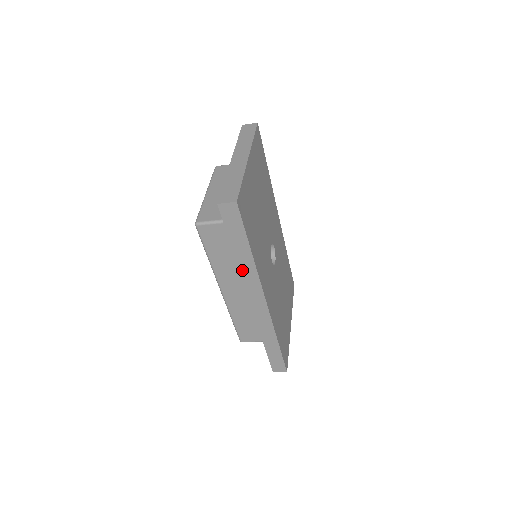
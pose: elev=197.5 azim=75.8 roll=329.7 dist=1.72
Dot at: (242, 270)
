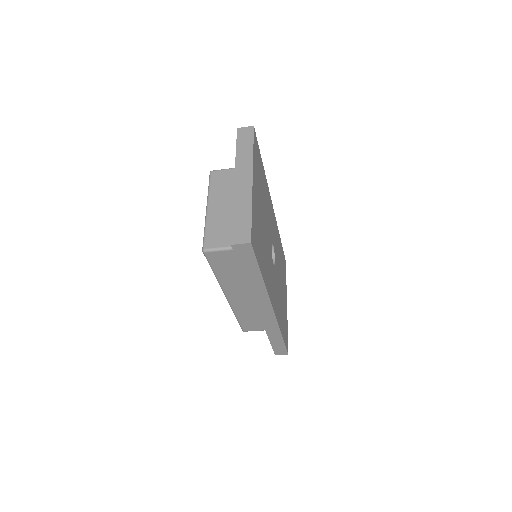
Dot at: (252, 290)
